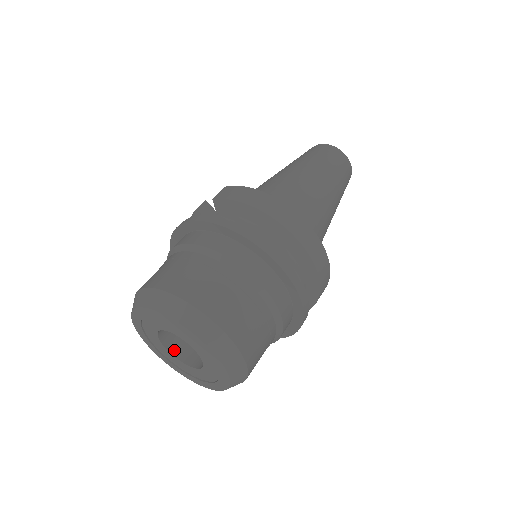
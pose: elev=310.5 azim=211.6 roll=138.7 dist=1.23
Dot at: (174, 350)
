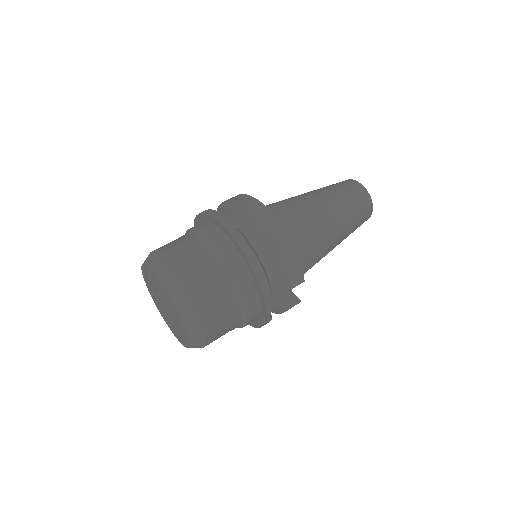
Dot at: (173, 318)
